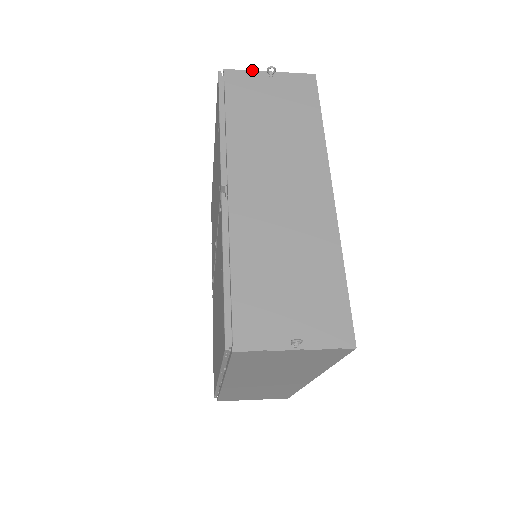
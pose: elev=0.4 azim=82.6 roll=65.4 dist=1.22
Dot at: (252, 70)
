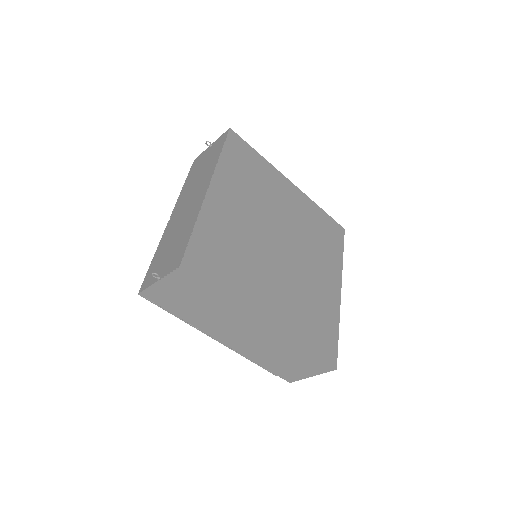
Dot at: (205, 150)
